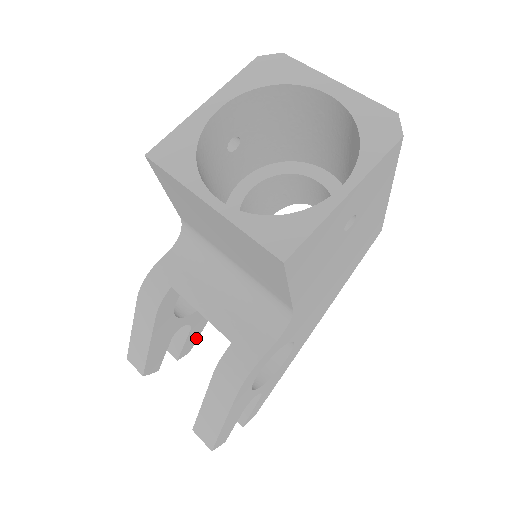
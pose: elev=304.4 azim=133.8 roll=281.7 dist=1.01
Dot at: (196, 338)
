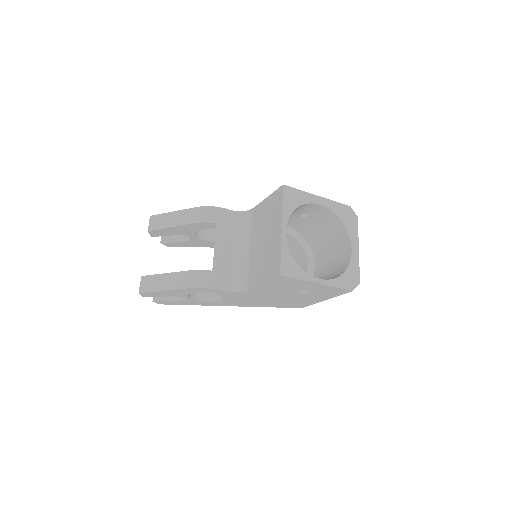
Dot at: (179, 246)
